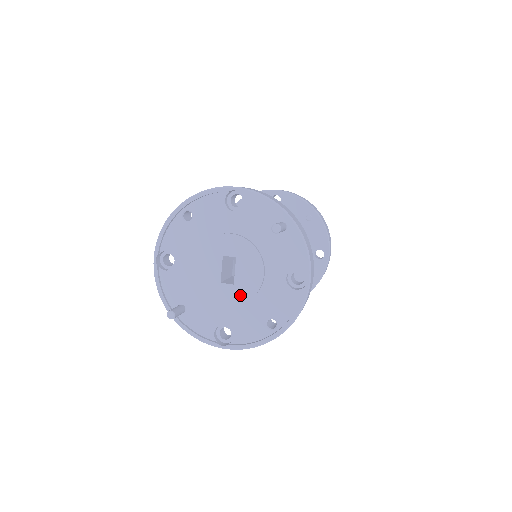
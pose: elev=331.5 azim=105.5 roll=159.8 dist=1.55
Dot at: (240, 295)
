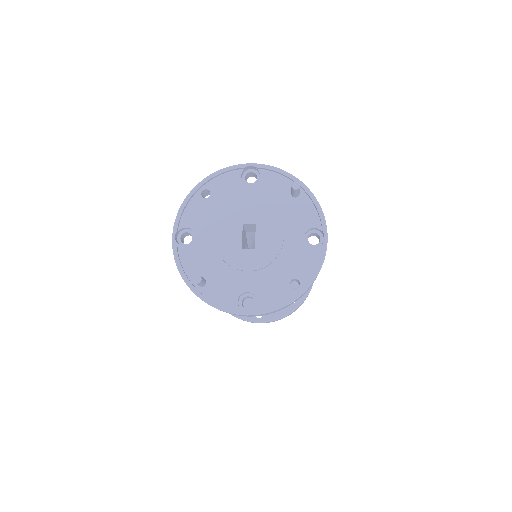
Dot at: (262, 258)
